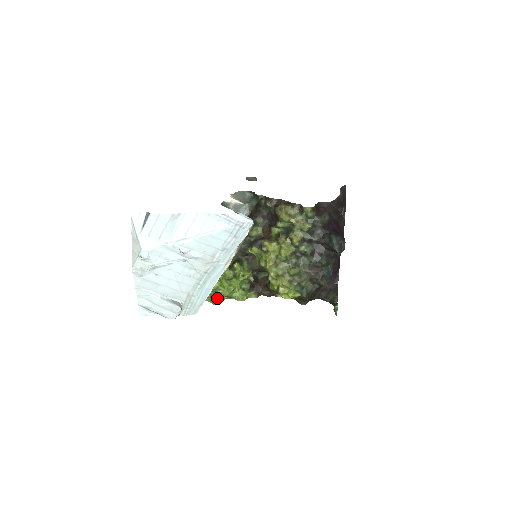
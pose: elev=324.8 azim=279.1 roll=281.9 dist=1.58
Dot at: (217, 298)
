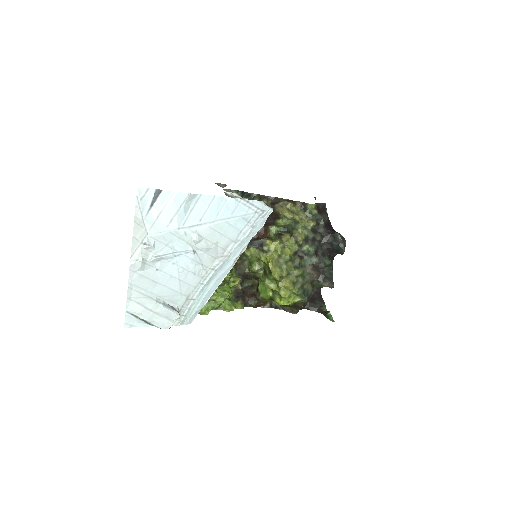
Dot at: (207, 307)
